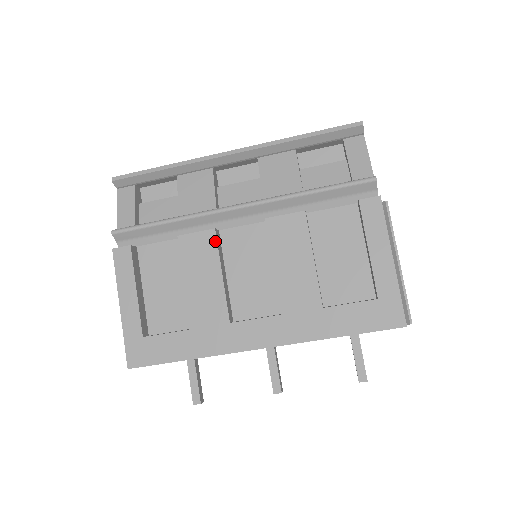
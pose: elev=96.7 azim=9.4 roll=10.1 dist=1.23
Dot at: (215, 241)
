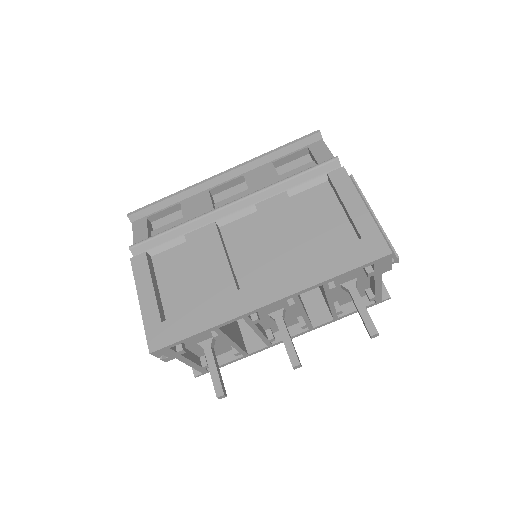
Dot at: (216, 231)
